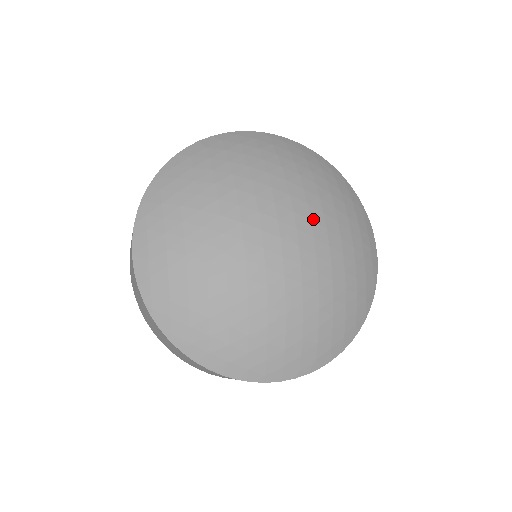
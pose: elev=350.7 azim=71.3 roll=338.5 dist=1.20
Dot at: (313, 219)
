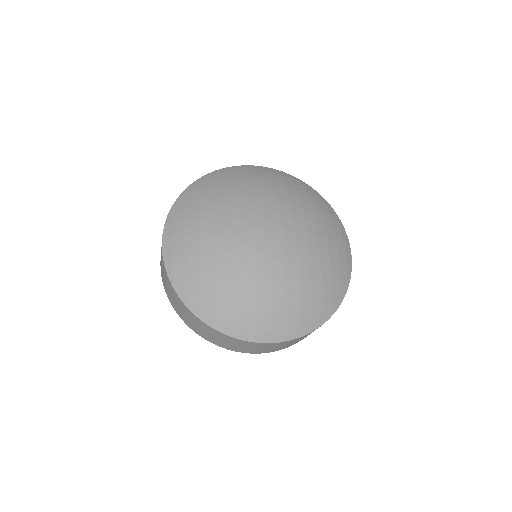
Dot at: (295, 221)
